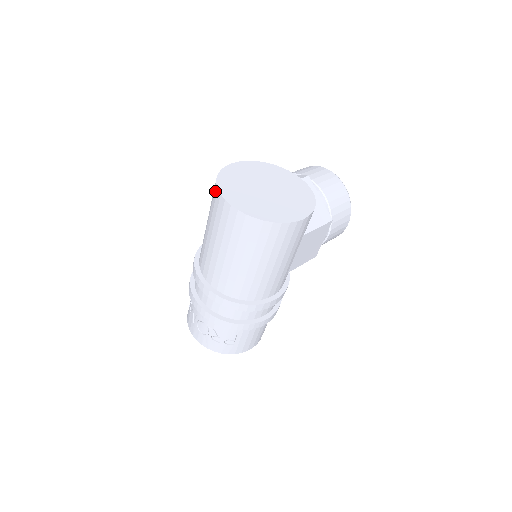
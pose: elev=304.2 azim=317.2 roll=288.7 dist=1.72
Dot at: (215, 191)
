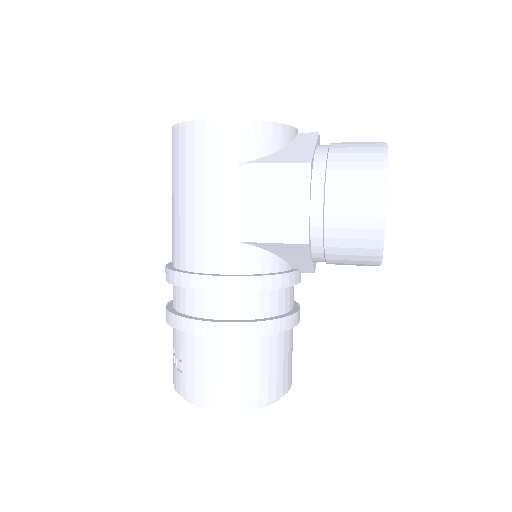
Dot at: occluded
